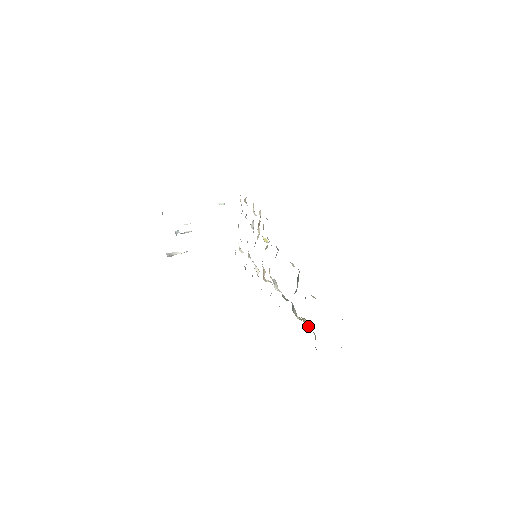
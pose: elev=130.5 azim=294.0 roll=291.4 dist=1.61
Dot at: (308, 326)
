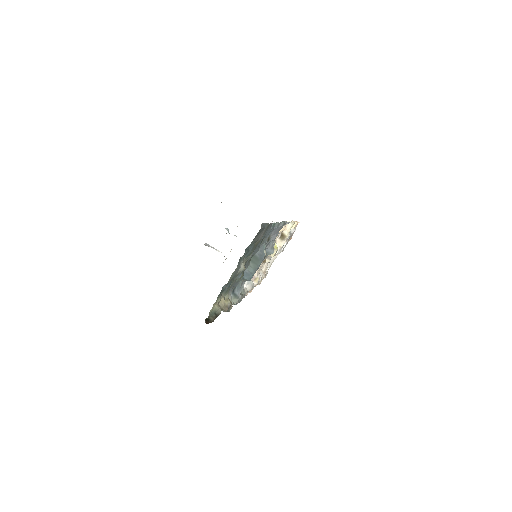
Dot at: (226, 307)
